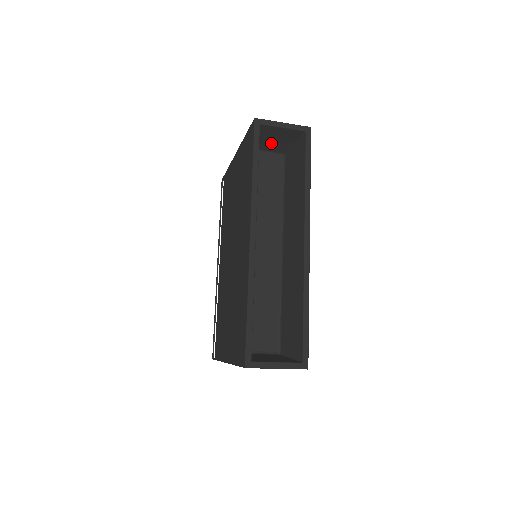
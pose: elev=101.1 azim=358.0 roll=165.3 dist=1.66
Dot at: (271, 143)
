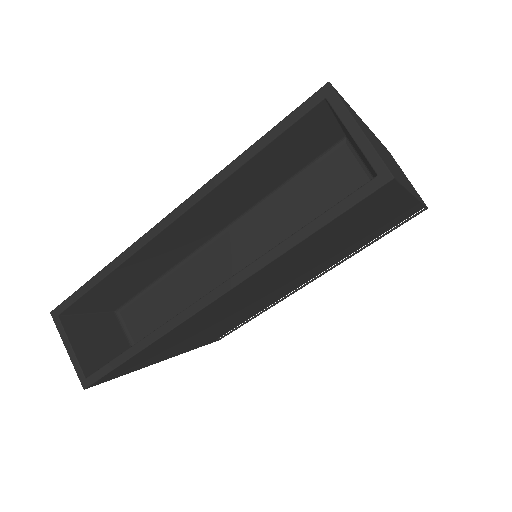
Dot at: occluded
